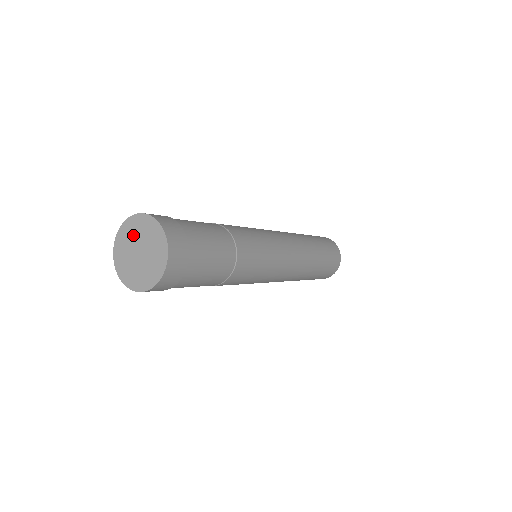
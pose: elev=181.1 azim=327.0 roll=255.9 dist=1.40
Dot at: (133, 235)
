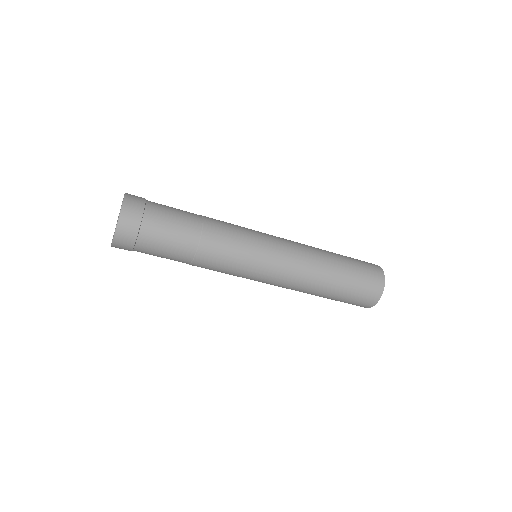
Dot at: occluded
